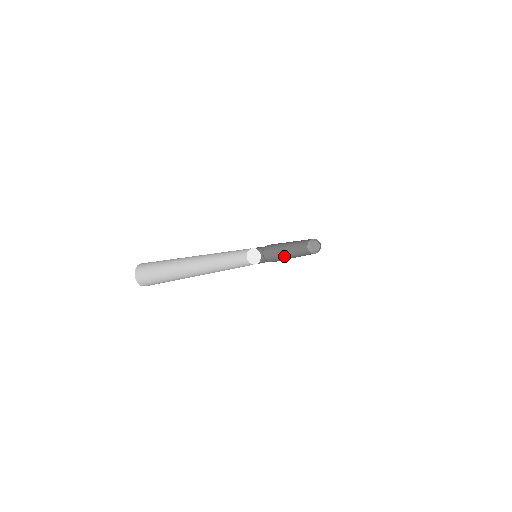
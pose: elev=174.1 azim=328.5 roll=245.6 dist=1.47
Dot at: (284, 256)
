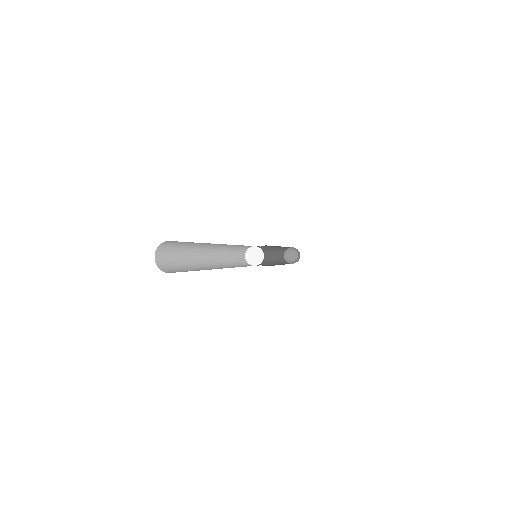
Dot at: (269, 260)
